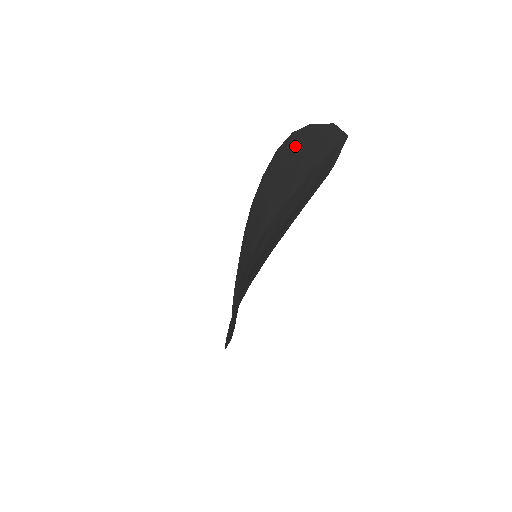
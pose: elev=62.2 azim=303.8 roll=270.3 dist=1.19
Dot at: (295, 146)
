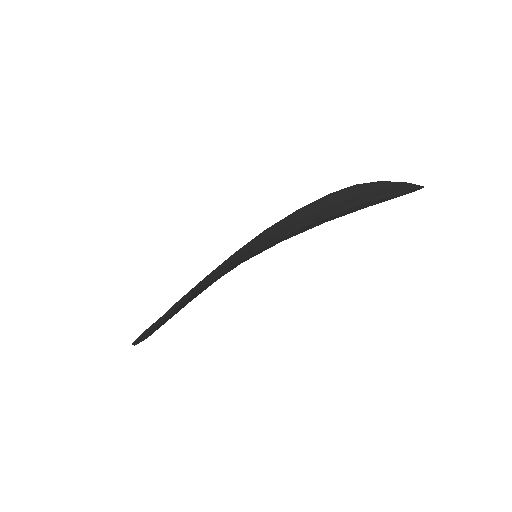
Dot at: (356, 190)
